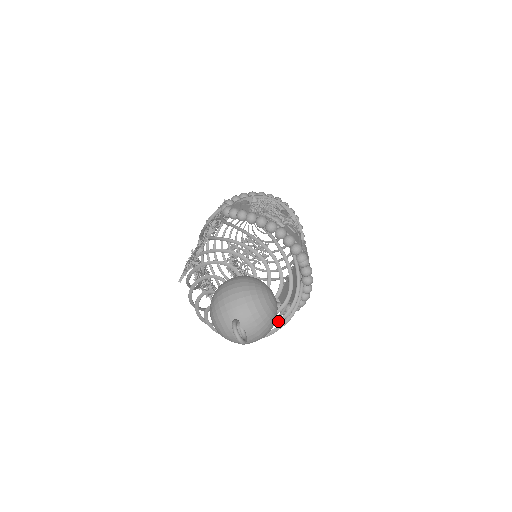
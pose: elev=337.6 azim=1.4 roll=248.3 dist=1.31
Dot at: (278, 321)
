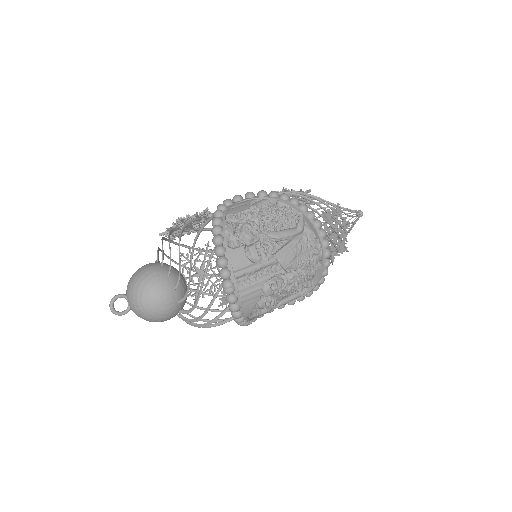
Dot at: (189, 320)
